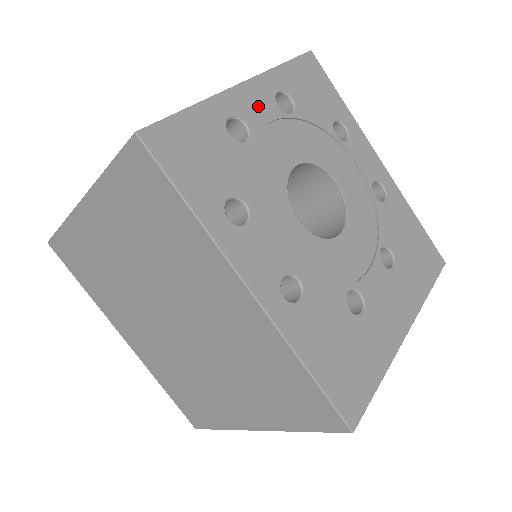
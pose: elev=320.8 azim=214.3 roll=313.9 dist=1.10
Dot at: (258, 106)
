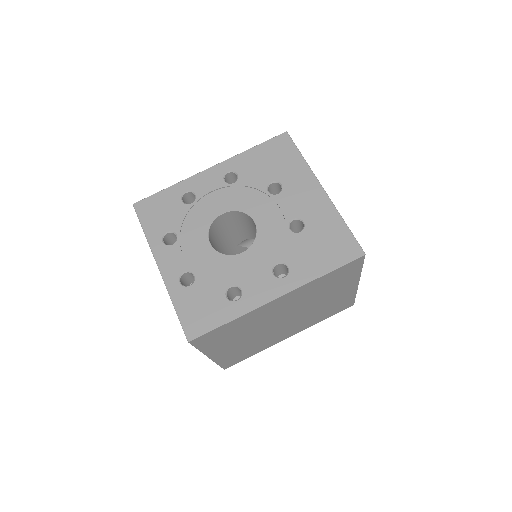
Dot at: (173, 260)
